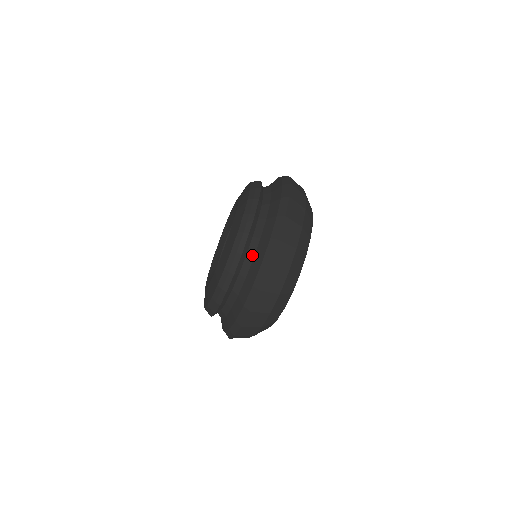
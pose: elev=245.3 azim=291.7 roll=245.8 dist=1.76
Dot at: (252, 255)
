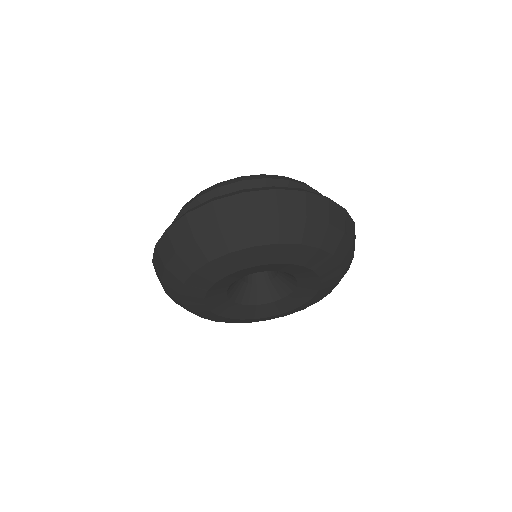
Dot at: occluded
